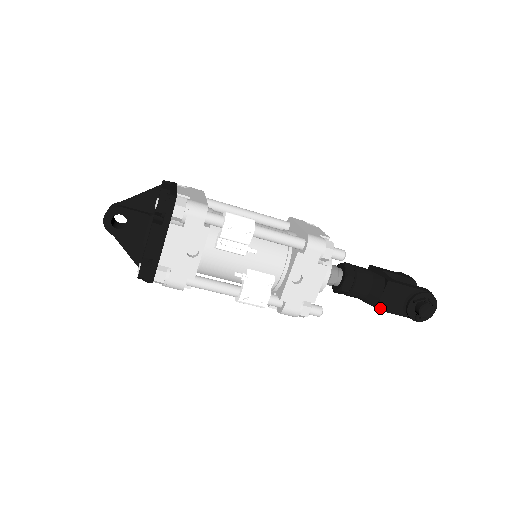
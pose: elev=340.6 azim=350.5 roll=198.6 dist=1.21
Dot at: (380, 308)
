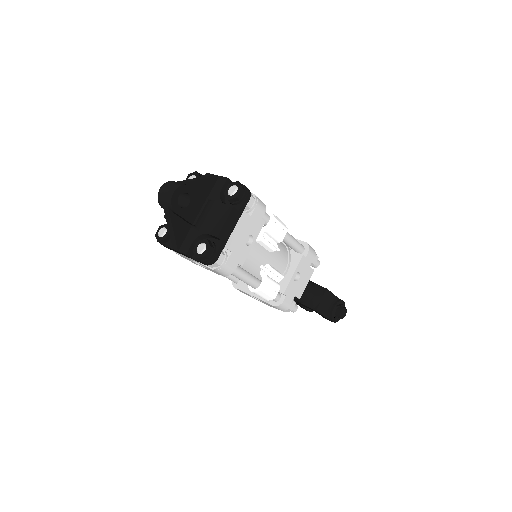
Dot at: (318, 310)
